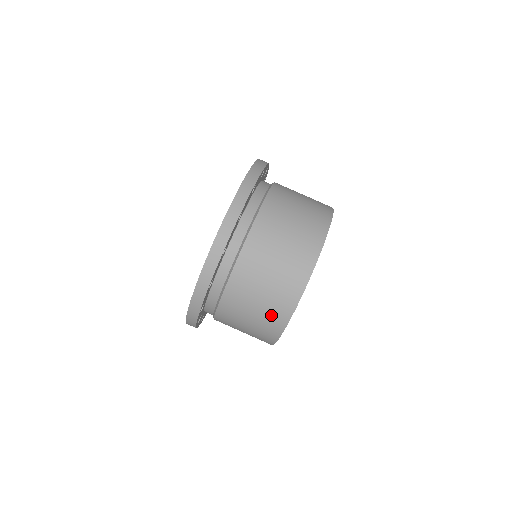
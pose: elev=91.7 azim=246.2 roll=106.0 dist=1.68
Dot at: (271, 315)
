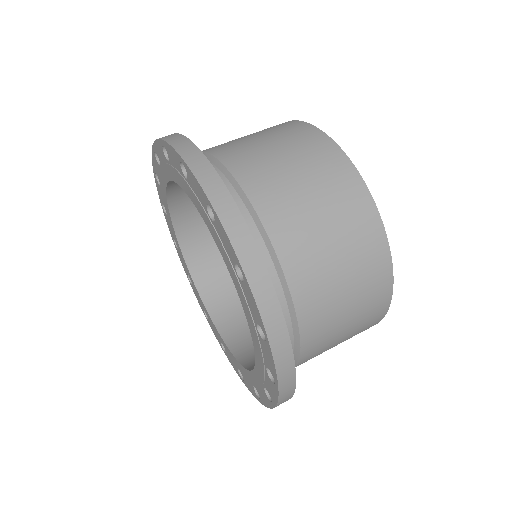
Dot at: (366, 320)
